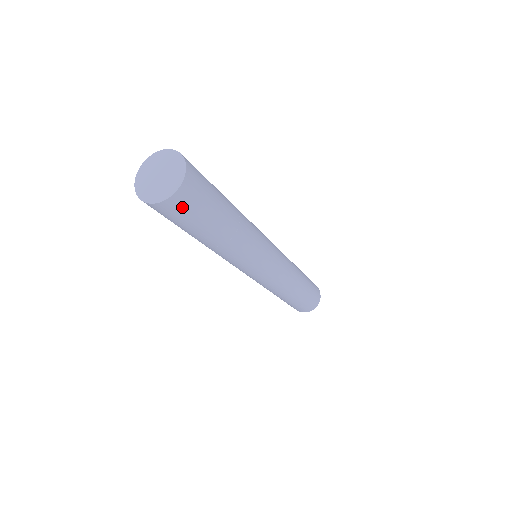
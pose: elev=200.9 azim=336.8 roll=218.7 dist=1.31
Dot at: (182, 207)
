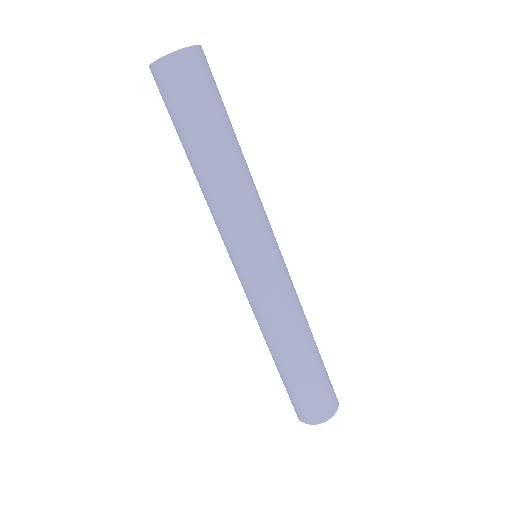
Dot at: (207, 67)
